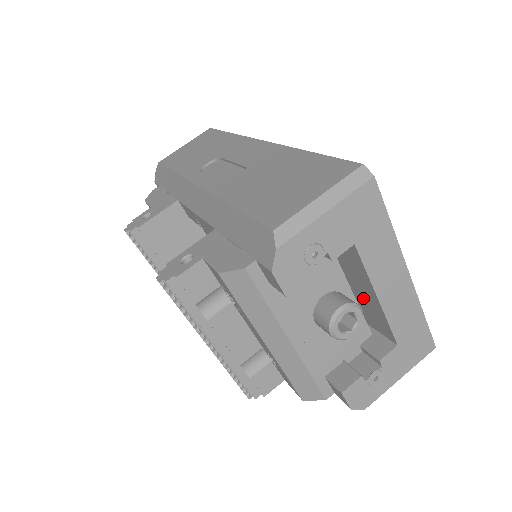
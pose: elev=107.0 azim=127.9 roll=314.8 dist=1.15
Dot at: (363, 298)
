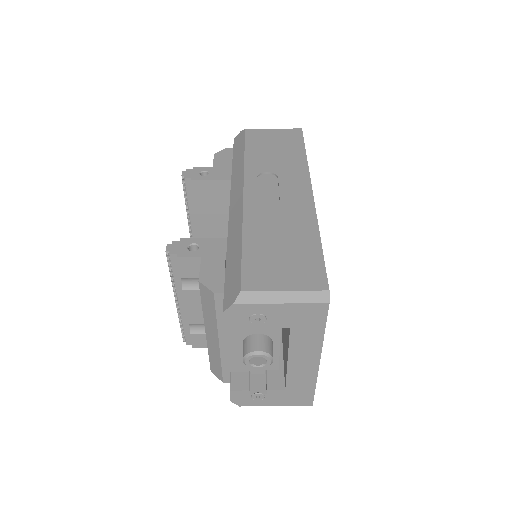
Dot at: occluded
